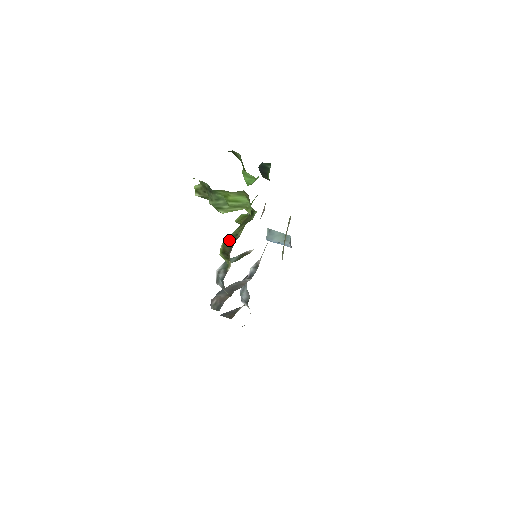
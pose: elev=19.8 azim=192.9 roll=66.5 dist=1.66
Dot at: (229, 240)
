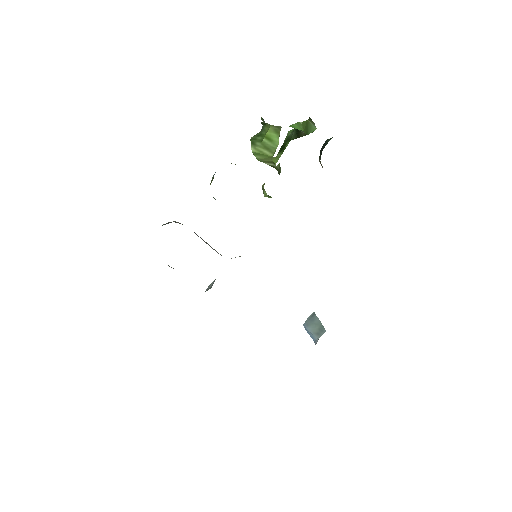
Dot at: occluded
